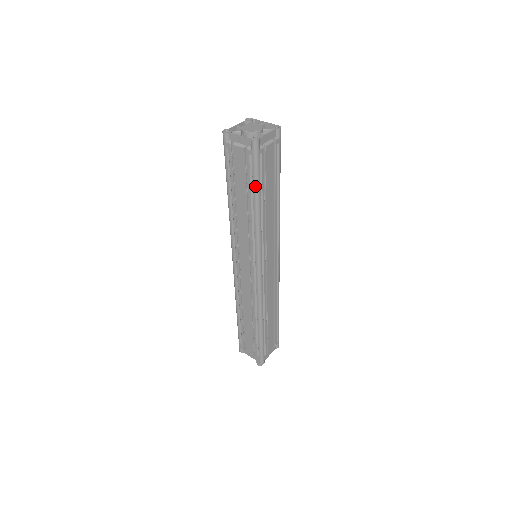
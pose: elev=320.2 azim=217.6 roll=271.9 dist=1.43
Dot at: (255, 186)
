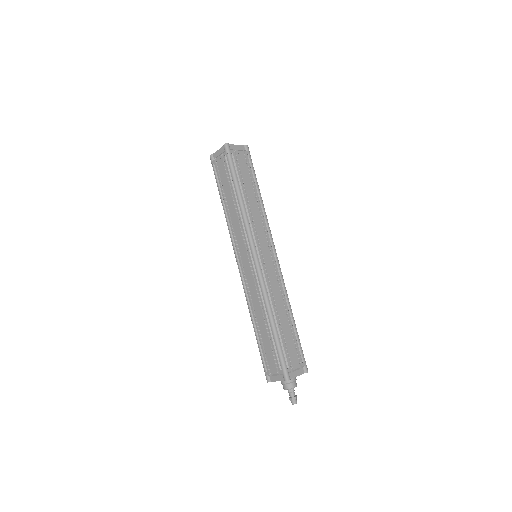
Dot at: (233, 176)
